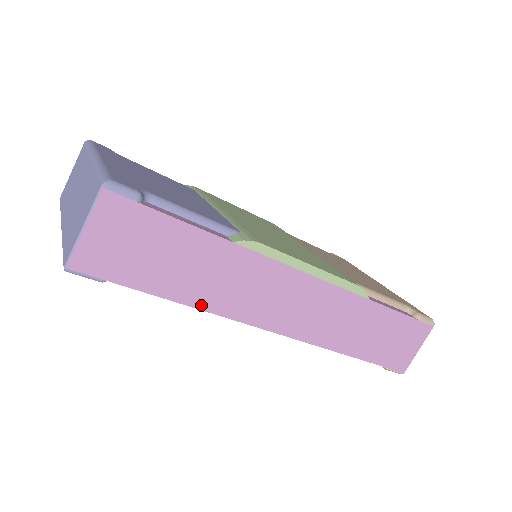
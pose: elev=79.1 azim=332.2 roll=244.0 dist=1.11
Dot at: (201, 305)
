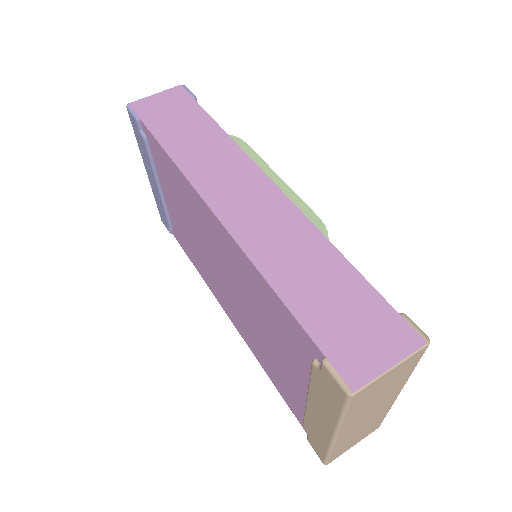
Dot at: (175, 157)
